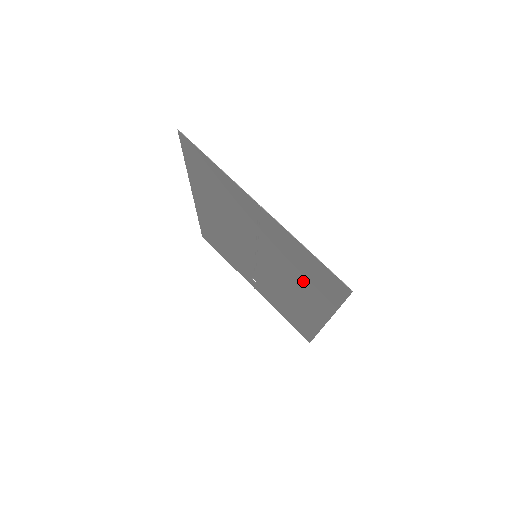
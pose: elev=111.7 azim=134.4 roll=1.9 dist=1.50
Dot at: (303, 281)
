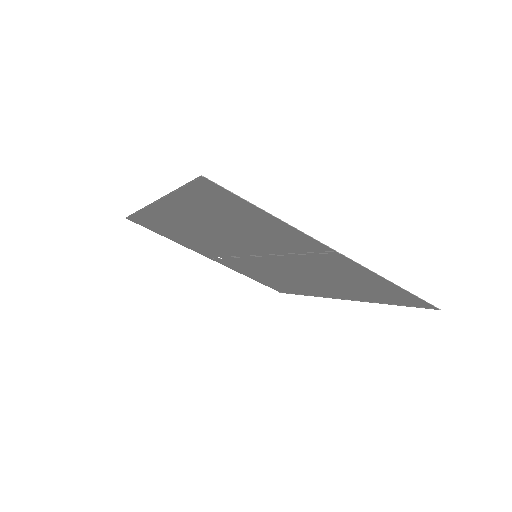
Dot at: (343, 285)
